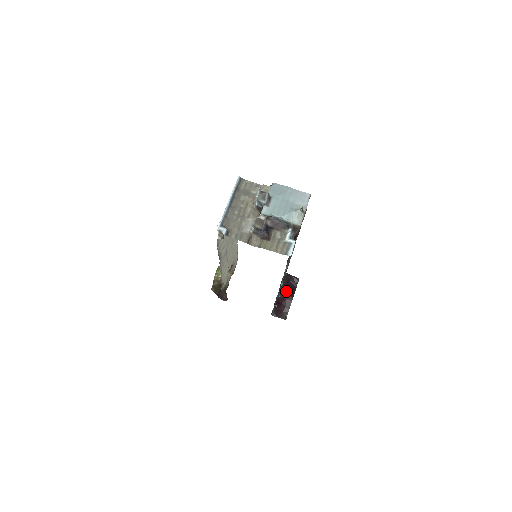
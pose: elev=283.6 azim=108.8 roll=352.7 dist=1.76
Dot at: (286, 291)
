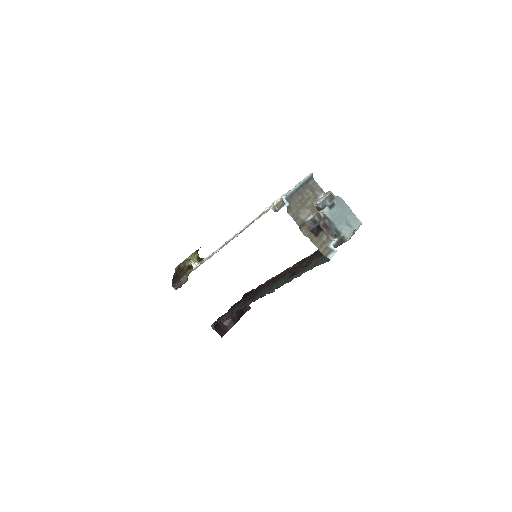
Dot at: (236, 312)
